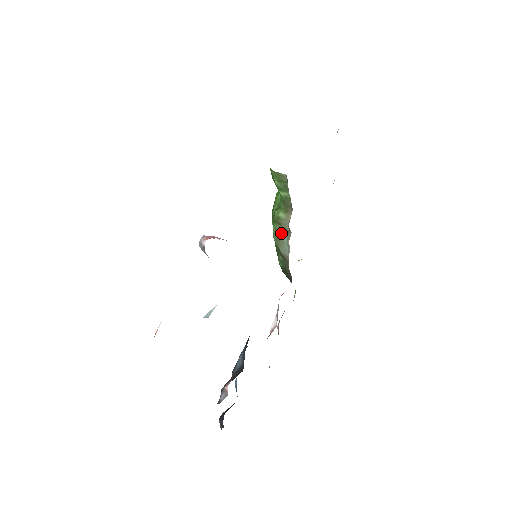
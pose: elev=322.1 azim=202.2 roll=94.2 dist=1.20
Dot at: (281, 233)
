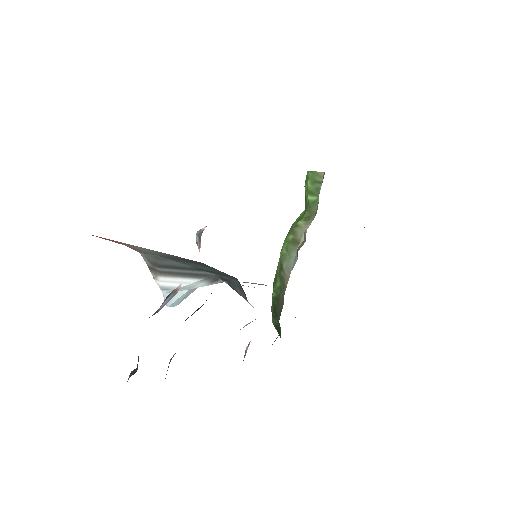
Dot at: (292, 246)
